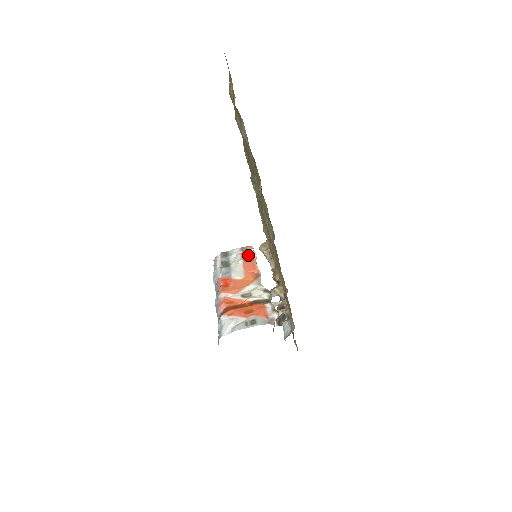
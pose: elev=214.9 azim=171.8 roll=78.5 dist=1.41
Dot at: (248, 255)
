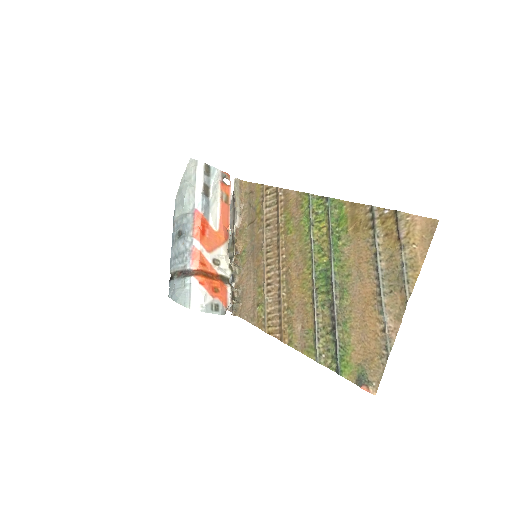
Dot at: (226, 193)
